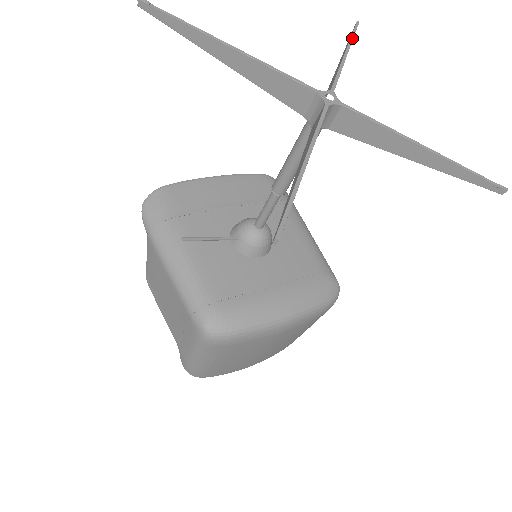
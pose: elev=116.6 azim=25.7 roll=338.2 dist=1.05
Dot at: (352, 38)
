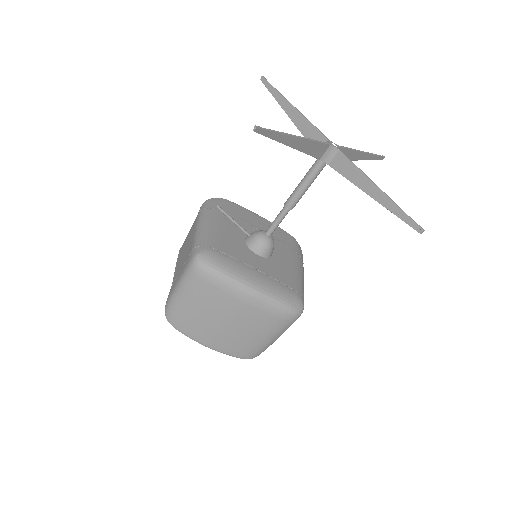
Dot at: (373, 154)
